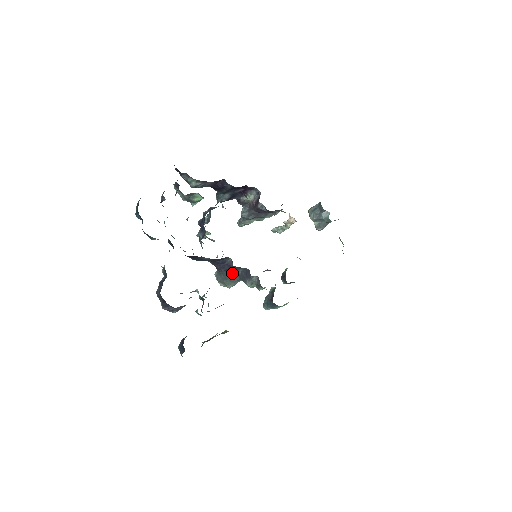
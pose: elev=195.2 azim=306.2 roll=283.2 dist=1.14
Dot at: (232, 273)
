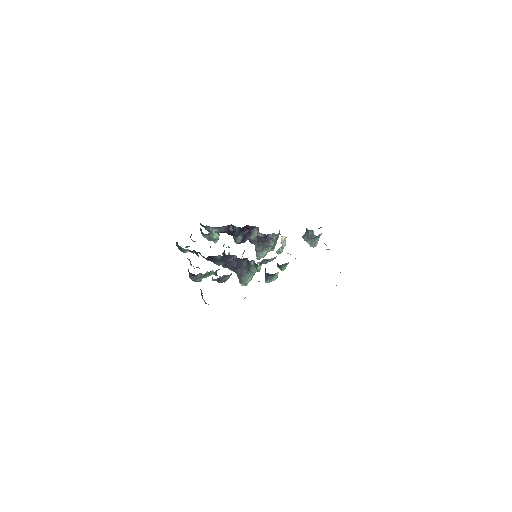
Dot at: (242, 269)
